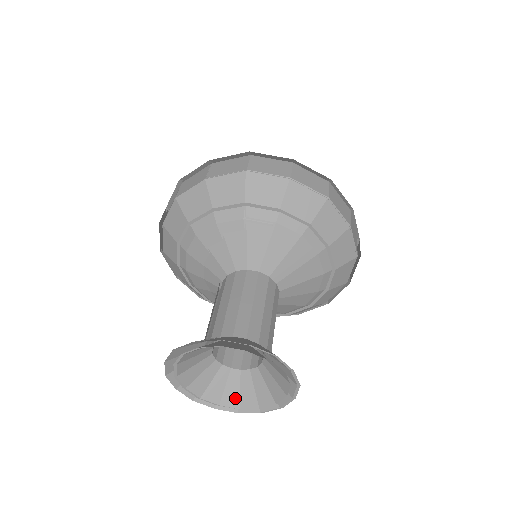
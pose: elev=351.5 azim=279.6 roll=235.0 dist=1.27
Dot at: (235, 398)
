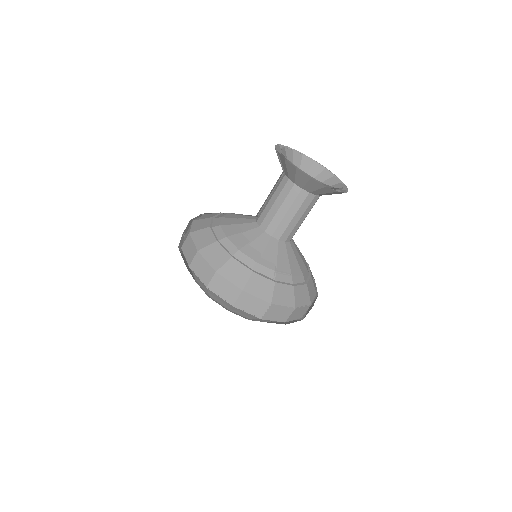
Dot at: occluded
